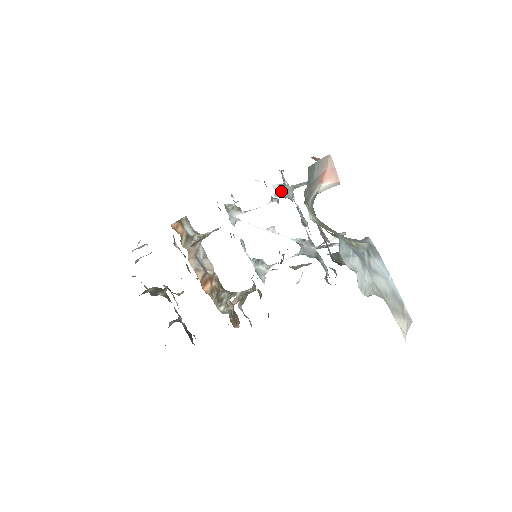
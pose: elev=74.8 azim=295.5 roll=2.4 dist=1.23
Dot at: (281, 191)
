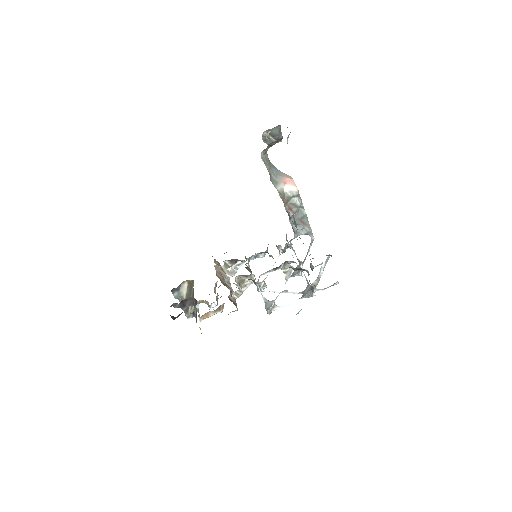
Dot at: (295, 272)
